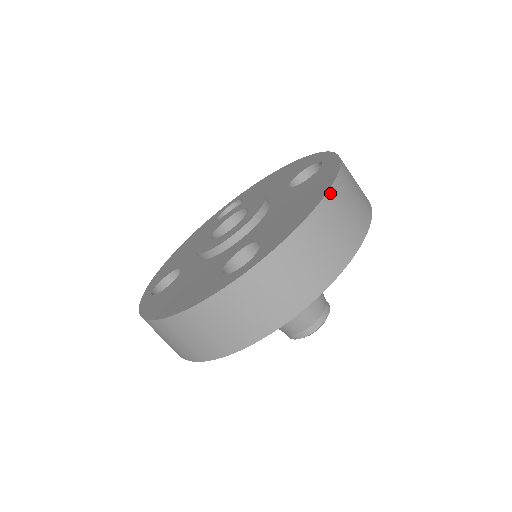
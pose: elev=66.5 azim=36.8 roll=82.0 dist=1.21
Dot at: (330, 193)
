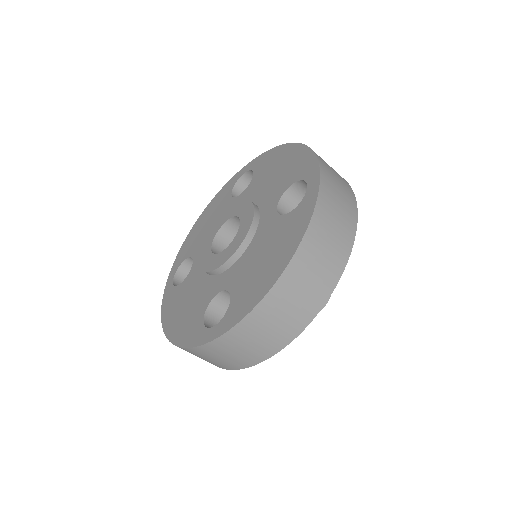
Dot at: (287, 271)
